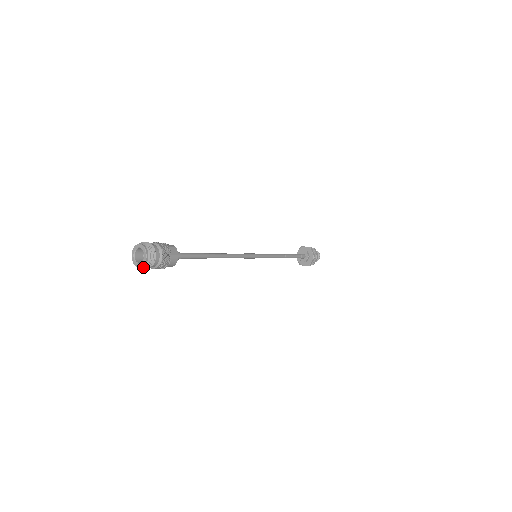
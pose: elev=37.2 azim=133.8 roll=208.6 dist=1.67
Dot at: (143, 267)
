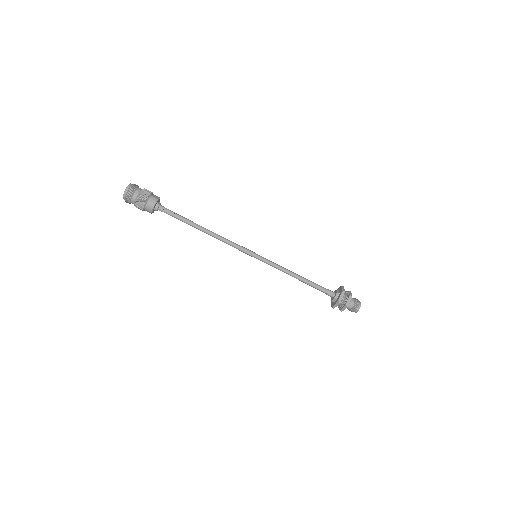
Dot at: (125, 195)
